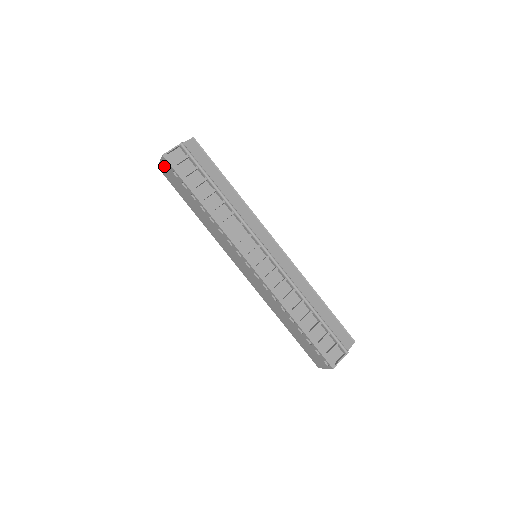
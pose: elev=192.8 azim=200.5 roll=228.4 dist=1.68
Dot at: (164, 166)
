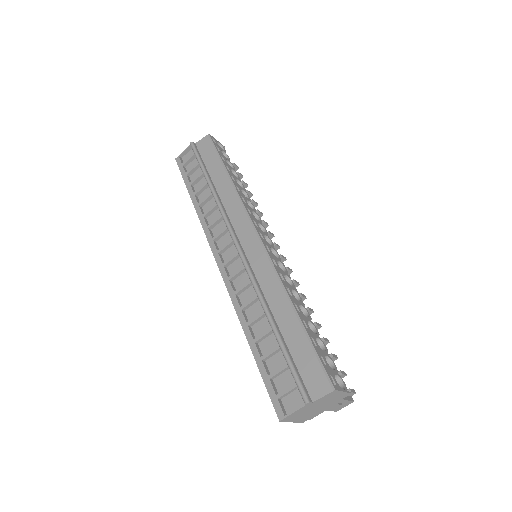
Dot at: occluded
